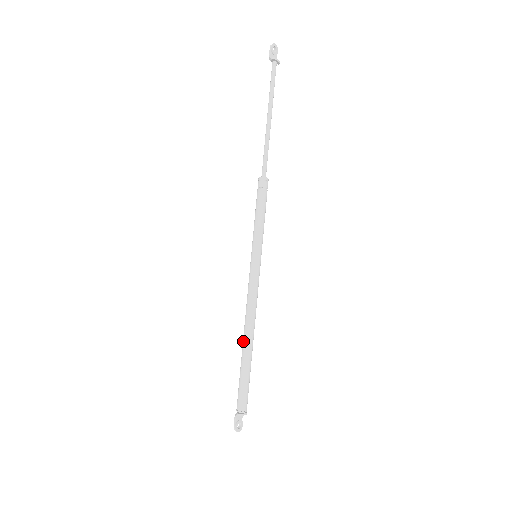
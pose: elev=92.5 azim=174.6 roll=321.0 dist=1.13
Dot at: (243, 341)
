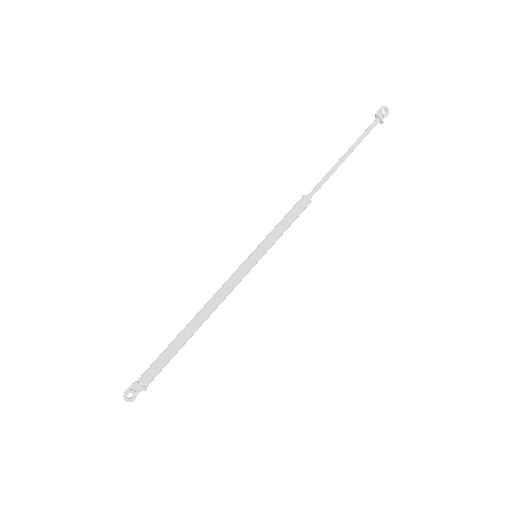
Dot at: occluded
